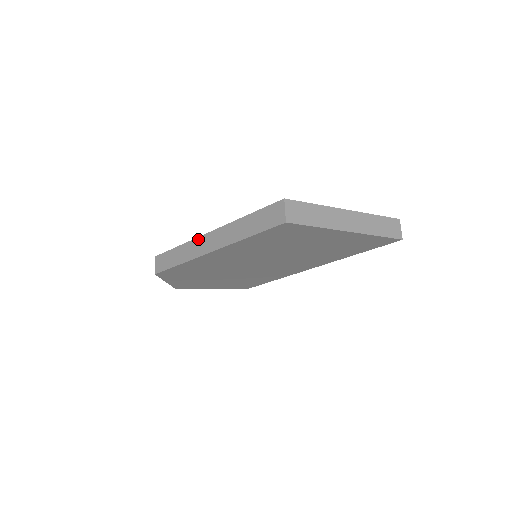
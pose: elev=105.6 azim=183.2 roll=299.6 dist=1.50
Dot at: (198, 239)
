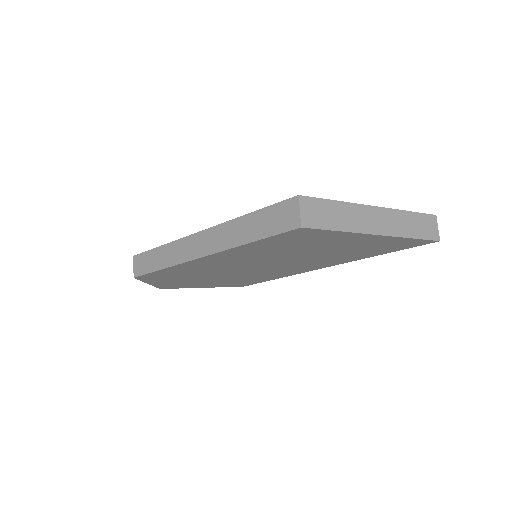
Dot at: (185, 239)
